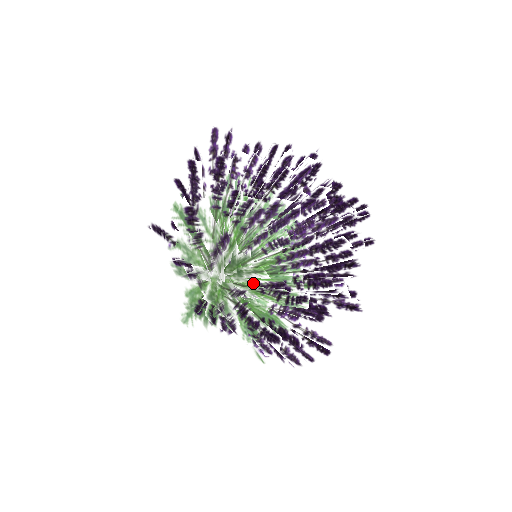
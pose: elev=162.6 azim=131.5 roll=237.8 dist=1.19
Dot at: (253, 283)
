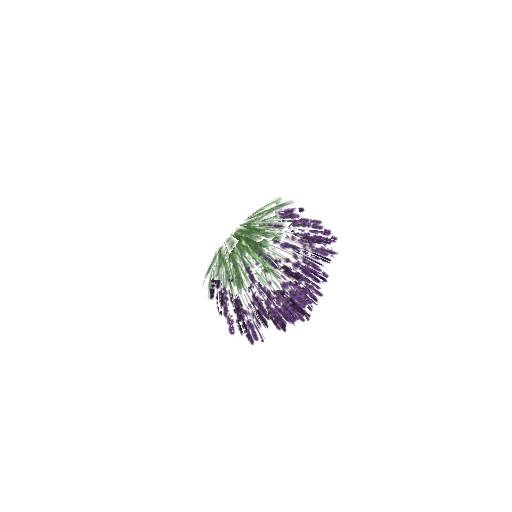
Dot at: occluded
